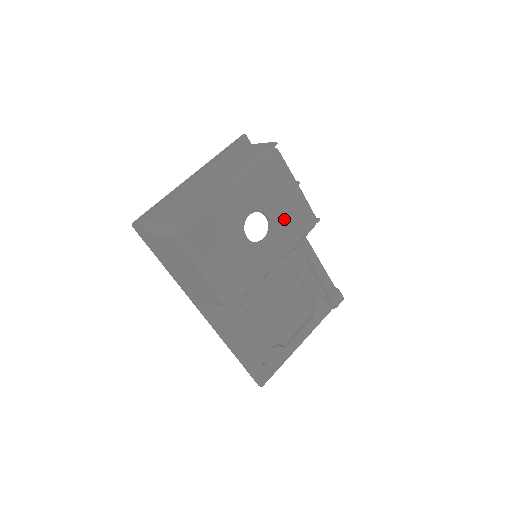
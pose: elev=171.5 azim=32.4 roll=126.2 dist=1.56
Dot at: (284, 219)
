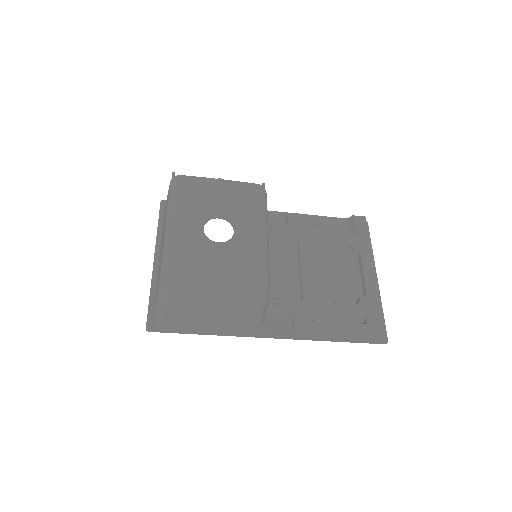
Dot at: (234, 206)
